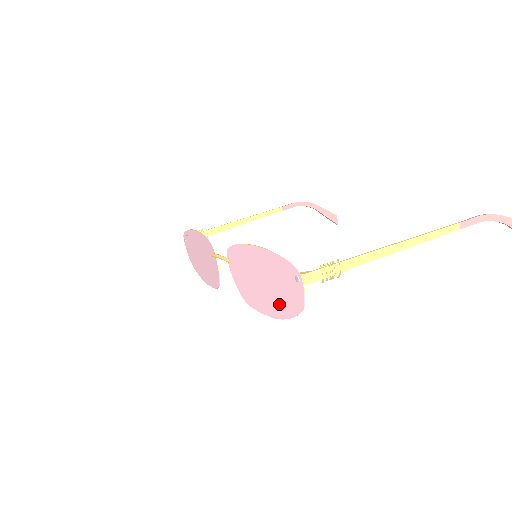
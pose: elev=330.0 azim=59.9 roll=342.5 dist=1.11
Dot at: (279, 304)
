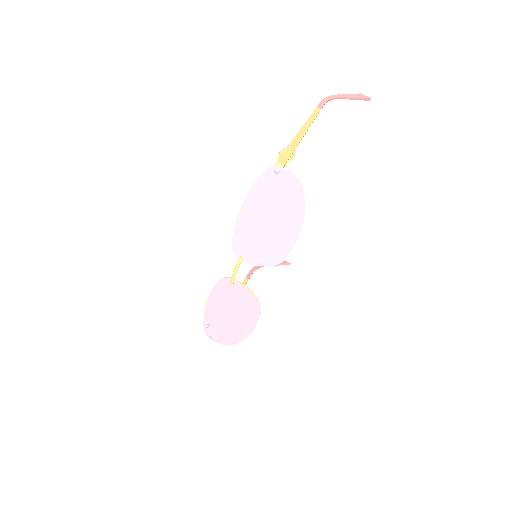
Dot at: (291, 213)
